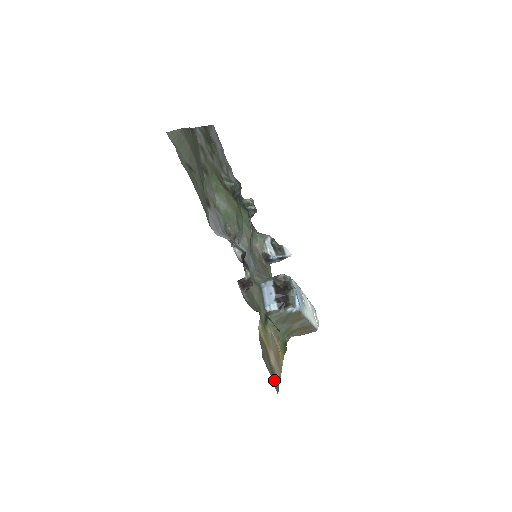
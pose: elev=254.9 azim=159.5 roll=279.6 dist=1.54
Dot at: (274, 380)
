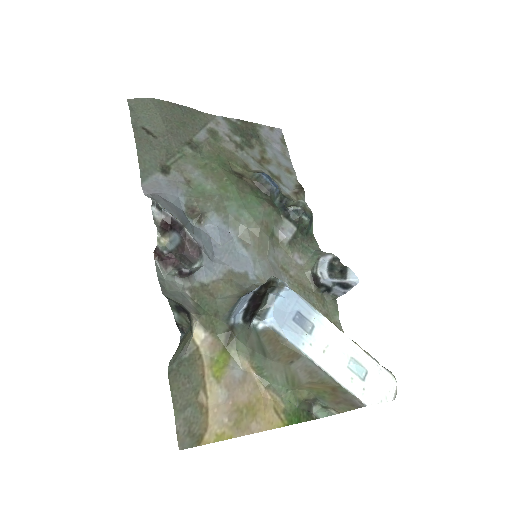
Dot at: (188, 426)
